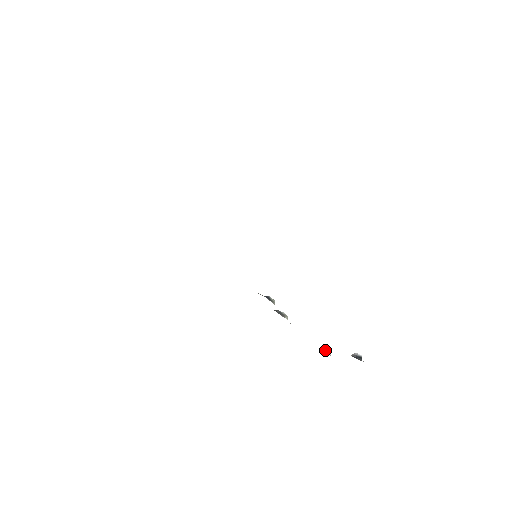
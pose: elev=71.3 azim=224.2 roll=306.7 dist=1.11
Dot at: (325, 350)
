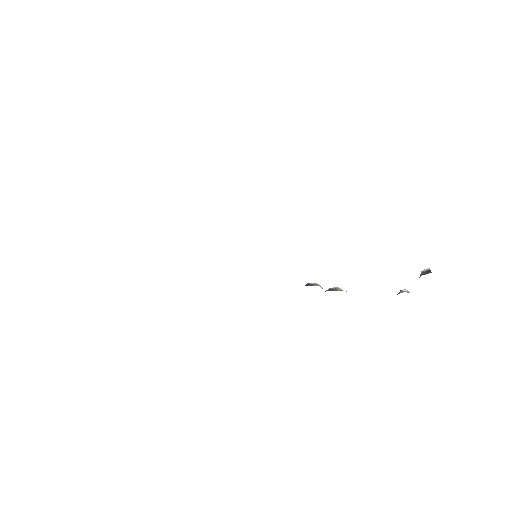
Dot at: occluded
